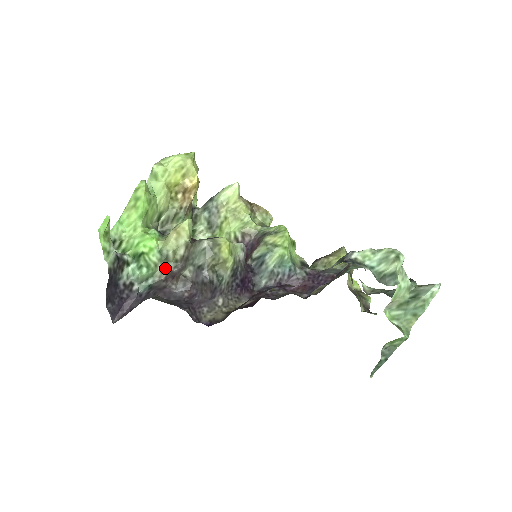
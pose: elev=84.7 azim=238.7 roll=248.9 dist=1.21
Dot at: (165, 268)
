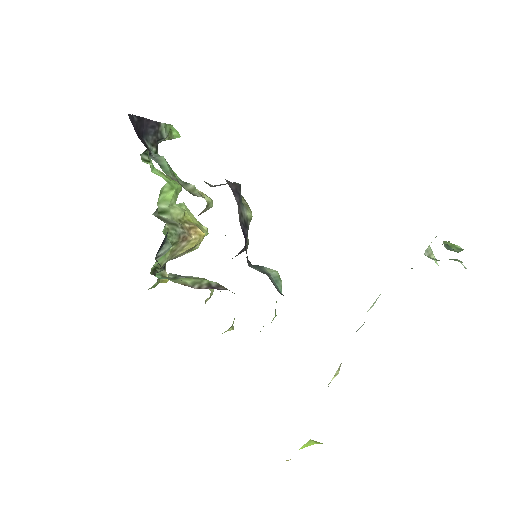
Dot at: occluded
